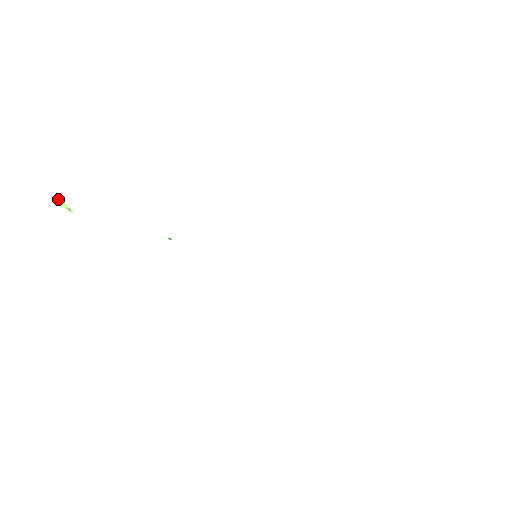
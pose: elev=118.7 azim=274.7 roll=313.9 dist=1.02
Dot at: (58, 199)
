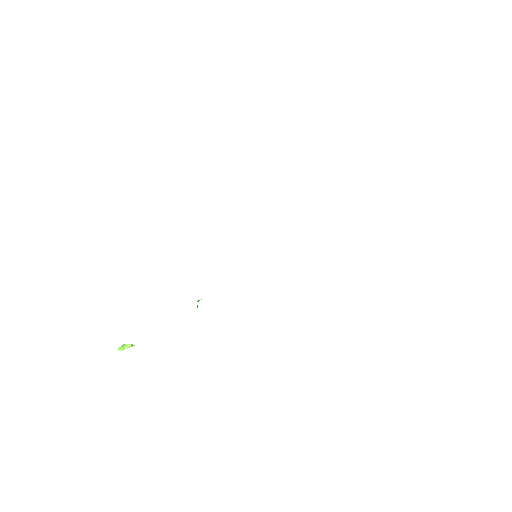
Dot at: (121, 347)
